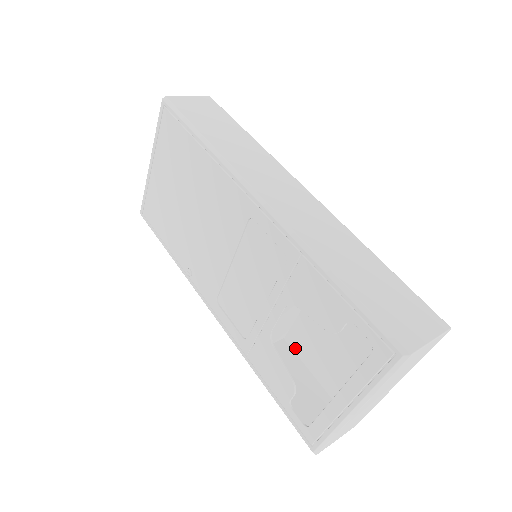
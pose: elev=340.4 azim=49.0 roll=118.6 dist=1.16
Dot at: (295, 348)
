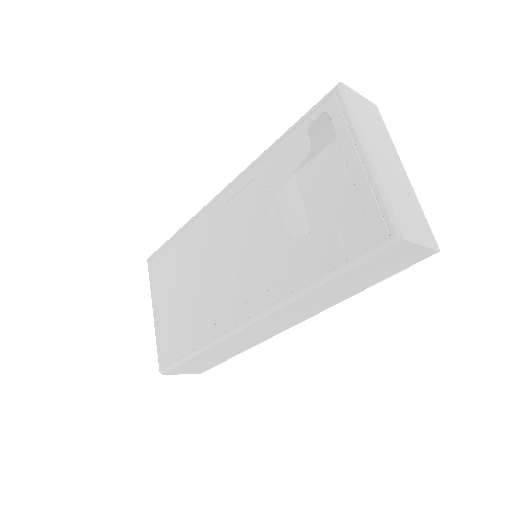
Dot at: occluded
